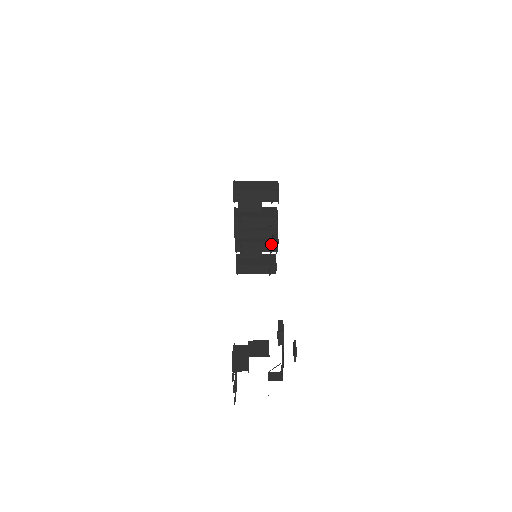
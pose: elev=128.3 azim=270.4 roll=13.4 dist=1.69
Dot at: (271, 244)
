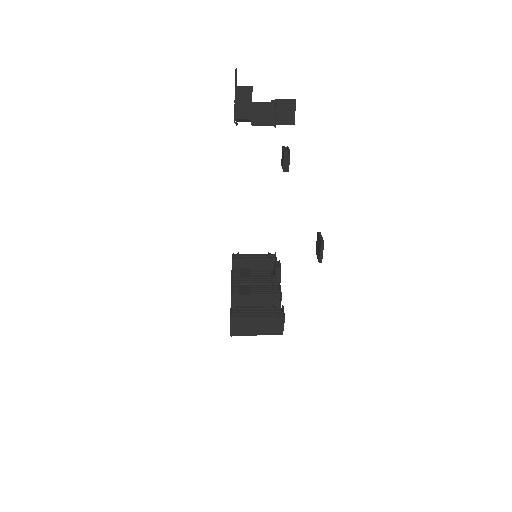
Dot at: (273, 289)
